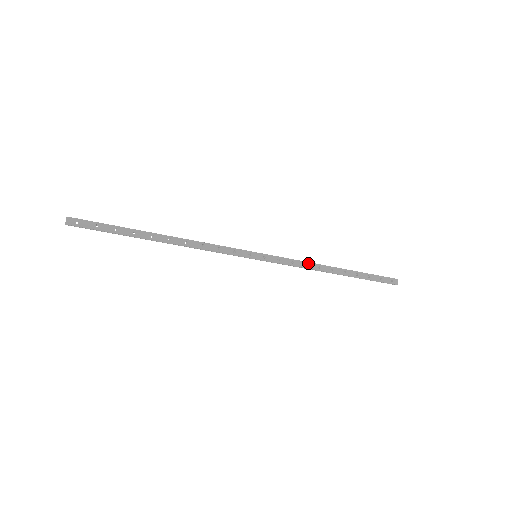
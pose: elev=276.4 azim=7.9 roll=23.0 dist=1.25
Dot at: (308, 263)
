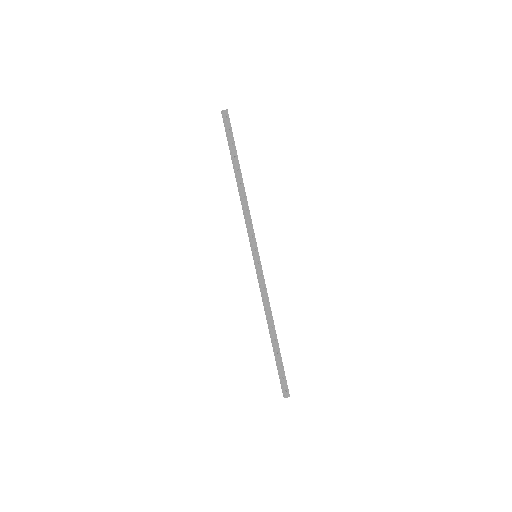
Dot at: (269, 302)
